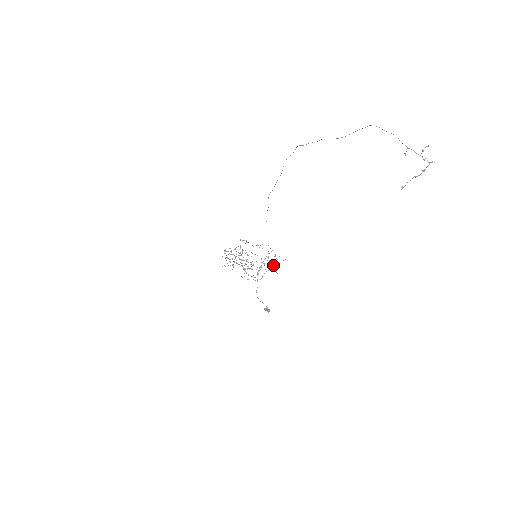
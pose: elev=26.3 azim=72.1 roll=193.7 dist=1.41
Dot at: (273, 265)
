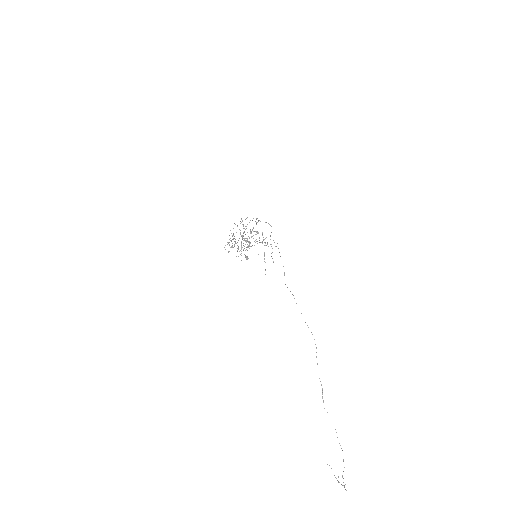
Dot at: (265, 270)
